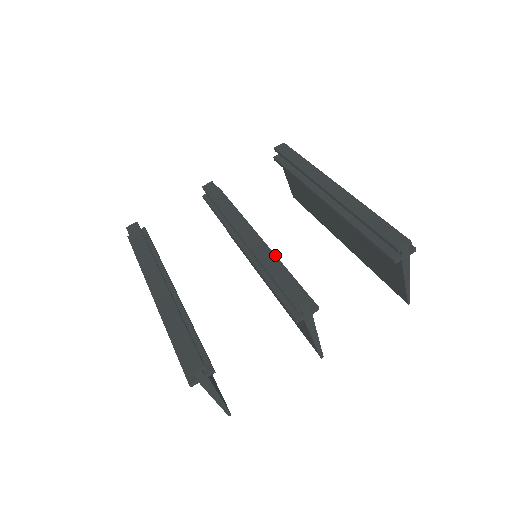
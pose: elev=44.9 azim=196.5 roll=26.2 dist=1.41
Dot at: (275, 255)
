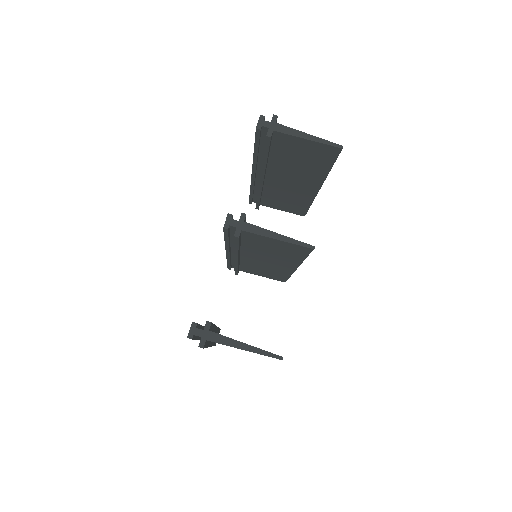
Dot at: occluded
